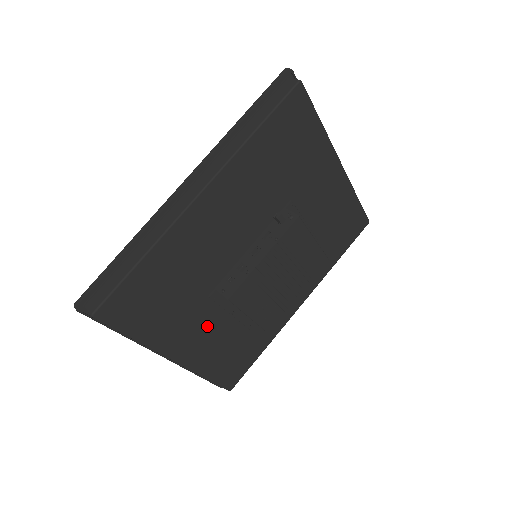
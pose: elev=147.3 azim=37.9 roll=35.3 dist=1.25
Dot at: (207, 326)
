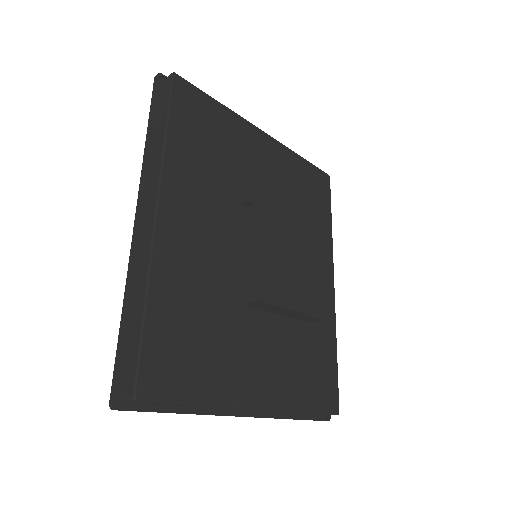
Dot at: (263, 351)
